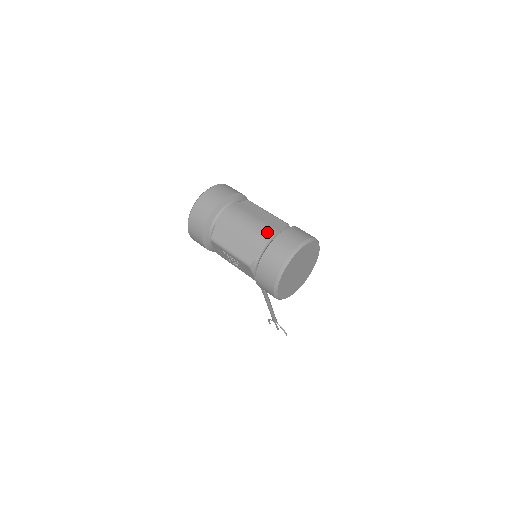
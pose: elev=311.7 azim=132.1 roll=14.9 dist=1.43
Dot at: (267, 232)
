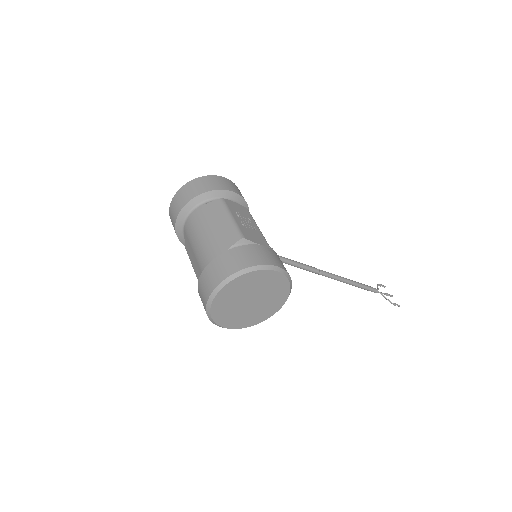
Dot at: (210, 254)
